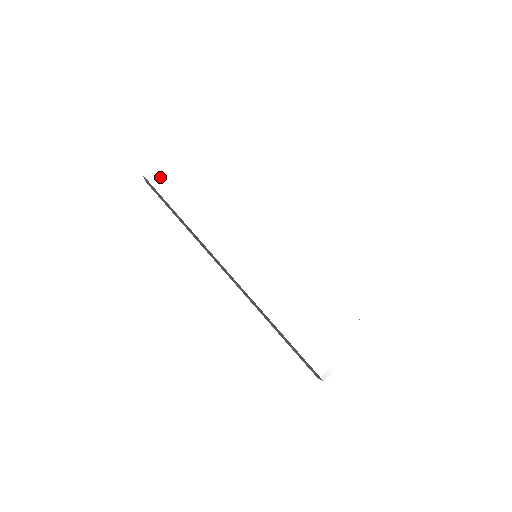
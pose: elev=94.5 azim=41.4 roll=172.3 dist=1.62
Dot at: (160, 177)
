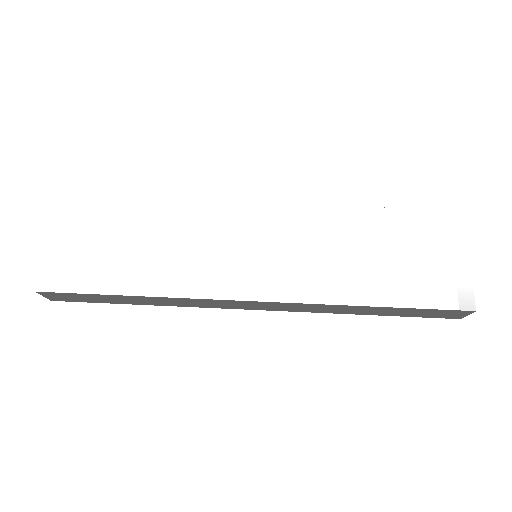
Dot at: (59, 275)
